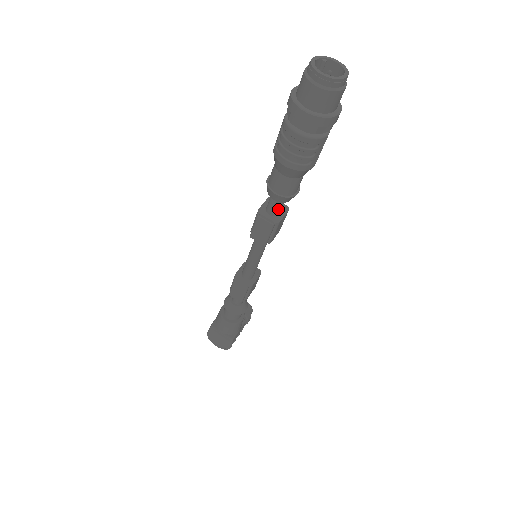
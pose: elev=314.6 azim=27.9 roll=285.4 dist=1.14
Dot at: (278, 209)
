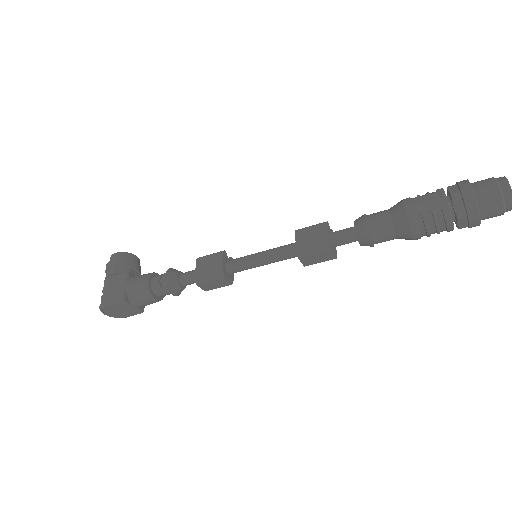
Dot at: (344, 244)
